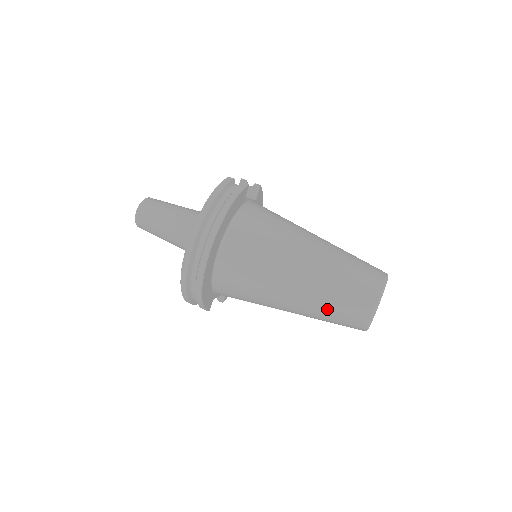
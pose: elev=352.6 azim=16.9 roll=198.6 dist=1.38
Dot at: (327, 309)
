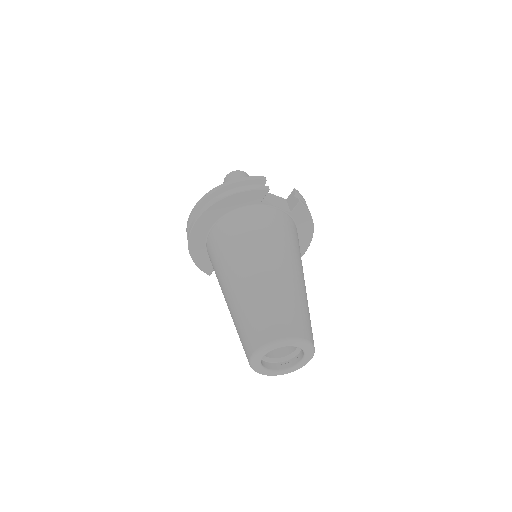
Dot at: (236, 325)
